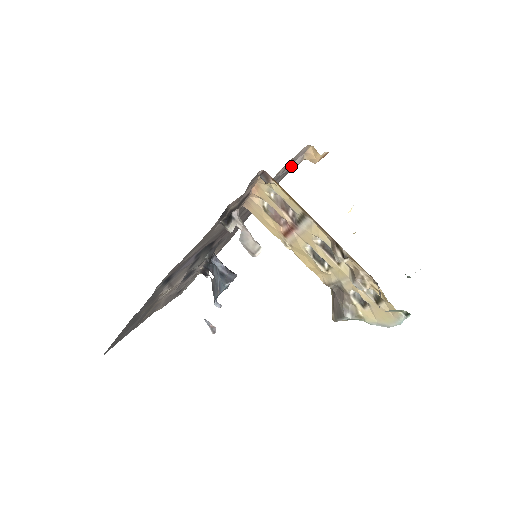
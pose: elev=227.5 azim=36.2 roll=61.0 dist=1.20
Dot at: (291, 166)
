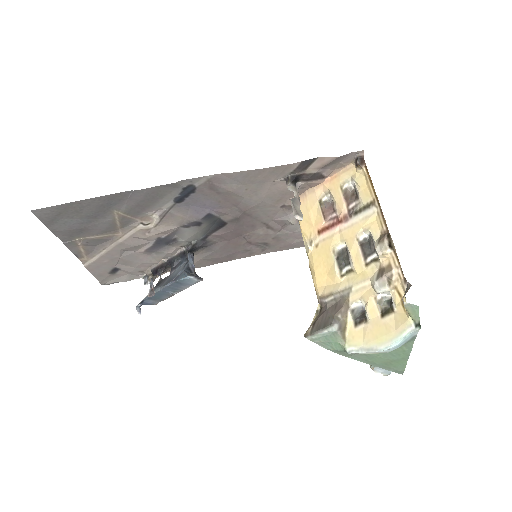
Dot at: occluded
